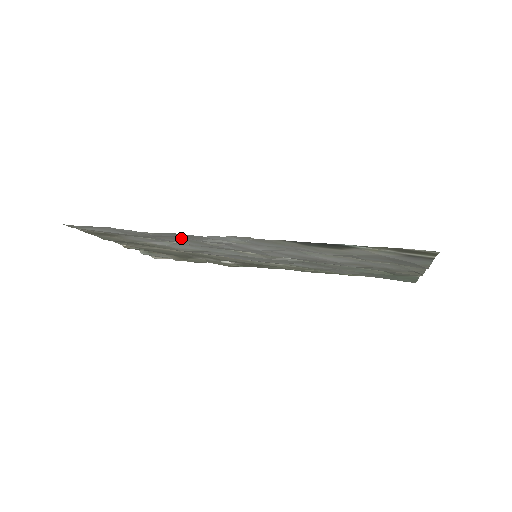
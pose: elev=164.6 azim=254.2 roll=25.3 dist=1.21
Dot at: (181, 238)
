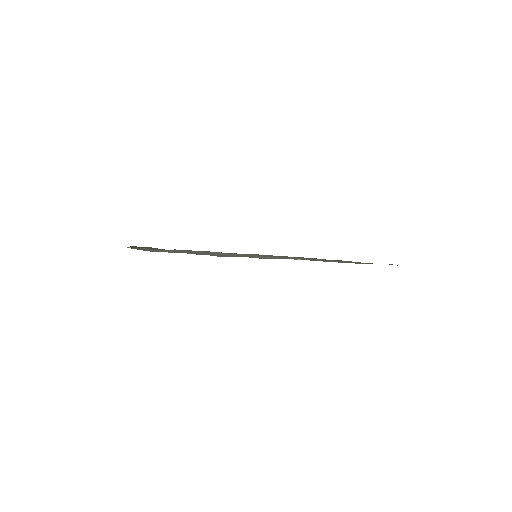
Dot at: occluded
